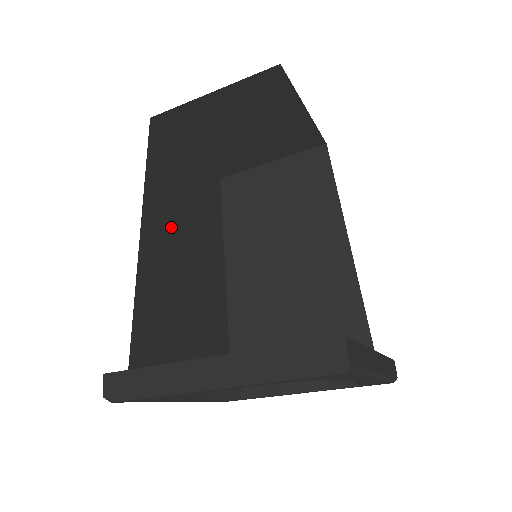
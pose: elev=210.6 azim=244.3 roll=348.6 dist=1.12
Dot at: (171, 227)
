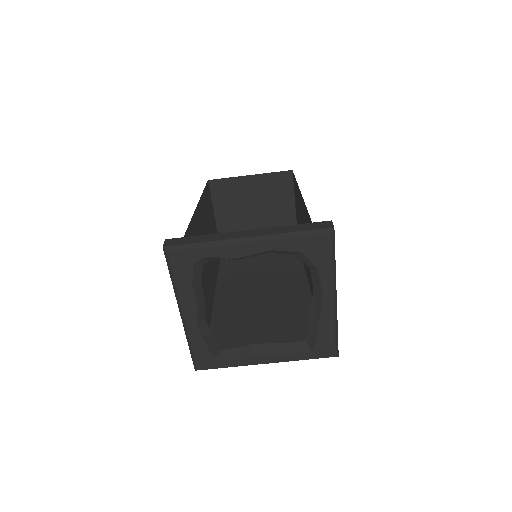
Dot at: (204, 230)
